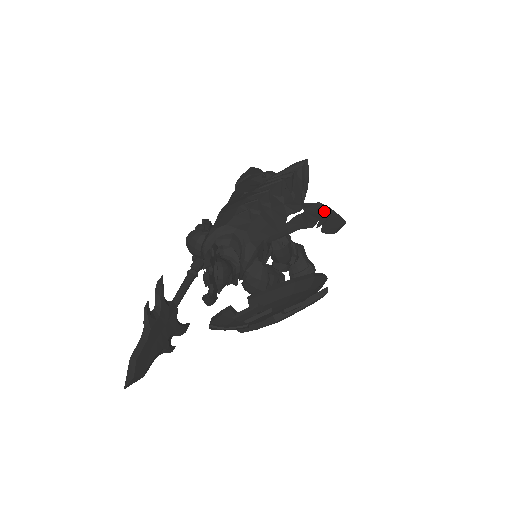
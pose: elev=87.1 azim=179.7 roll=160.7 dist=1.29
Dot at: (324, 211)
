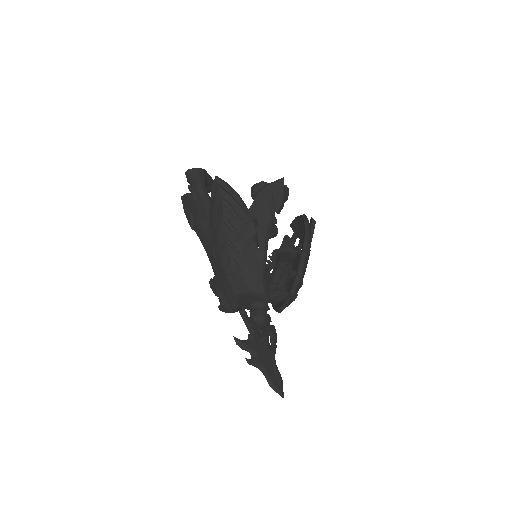
Dot at: (265, 196)
